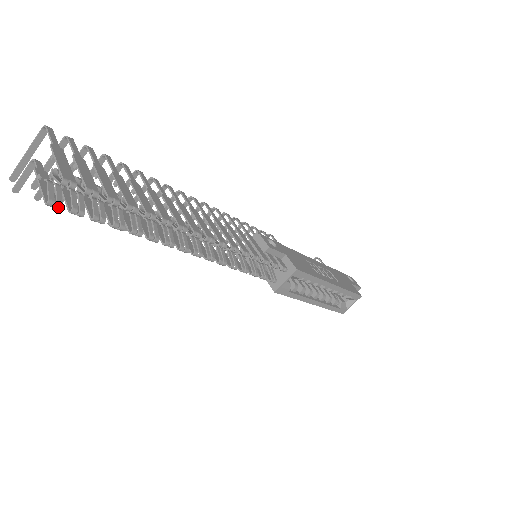
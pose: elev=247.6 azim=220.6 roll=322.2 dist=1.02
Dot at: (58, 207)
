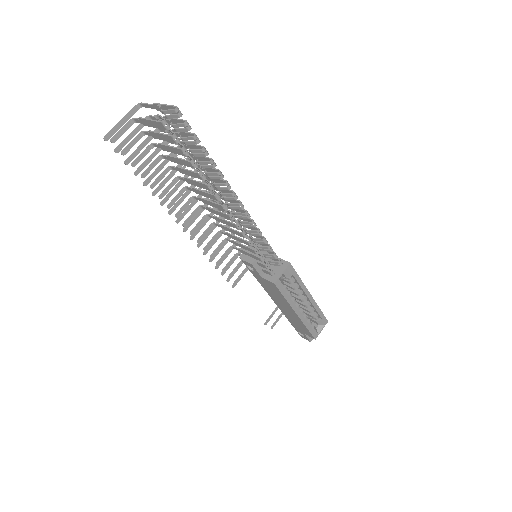
Dot at: (168, 127)
